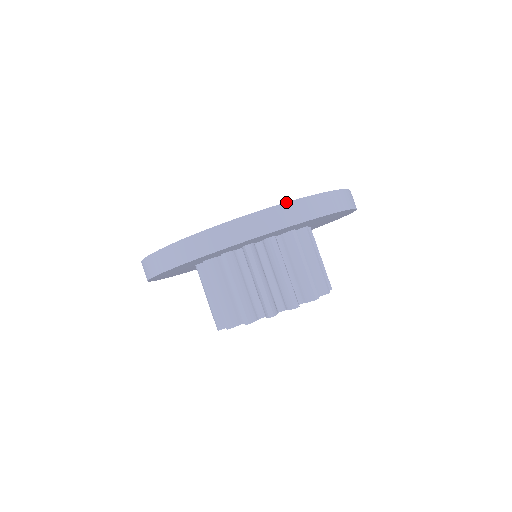
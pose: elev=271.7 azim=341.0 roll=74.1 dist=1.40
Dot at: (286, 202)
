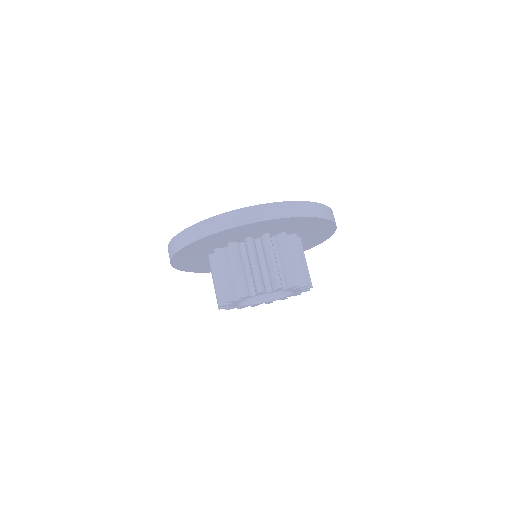
Dot at: (203, 220)
